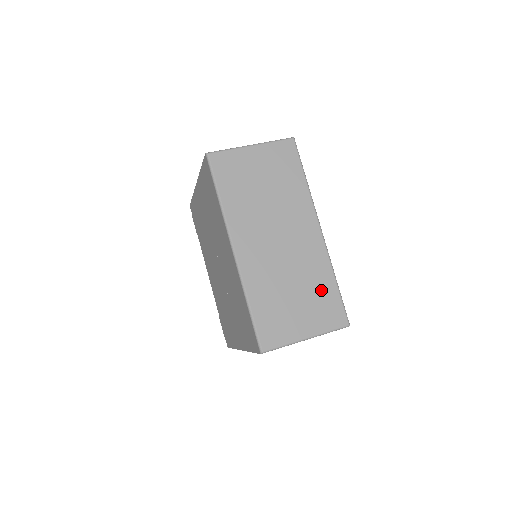
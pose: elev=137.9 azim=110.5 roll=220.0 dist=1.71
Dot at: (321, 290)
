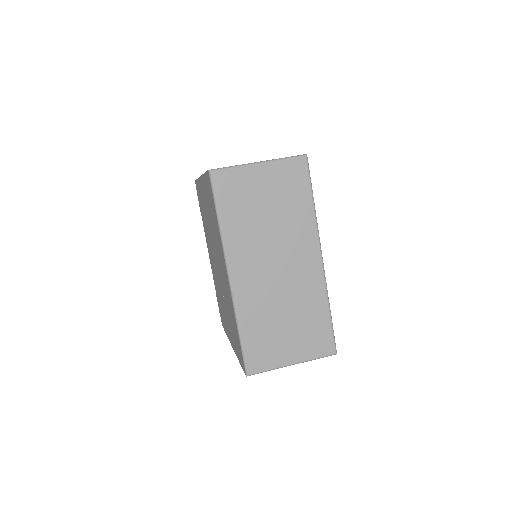
Dot at: (313, 319)
